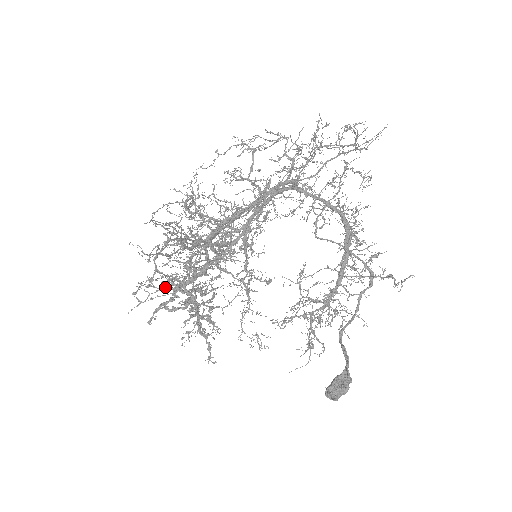
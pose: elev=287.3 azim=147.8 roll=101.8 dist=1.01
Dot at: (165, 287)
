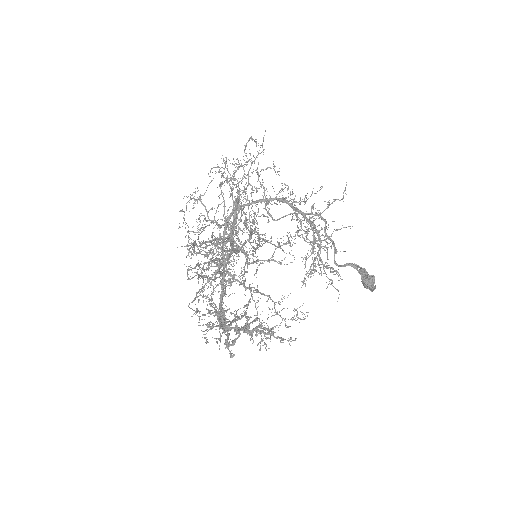
Dot at: occluded
